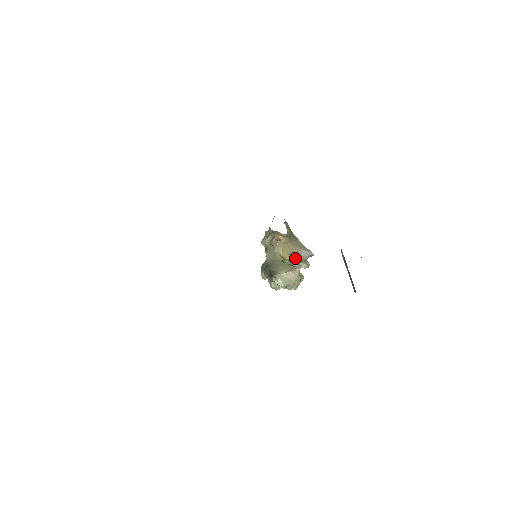
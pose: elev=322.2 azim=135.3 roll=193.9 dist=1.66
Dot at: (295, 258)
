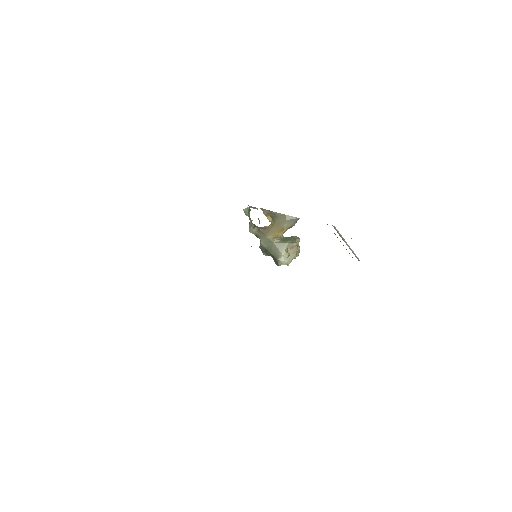
Dot at: (285, 230)
